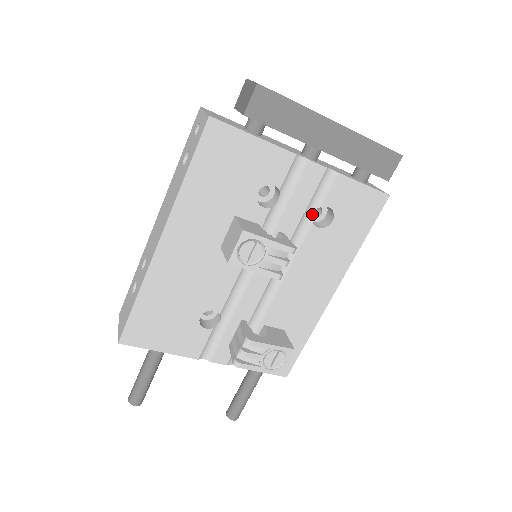
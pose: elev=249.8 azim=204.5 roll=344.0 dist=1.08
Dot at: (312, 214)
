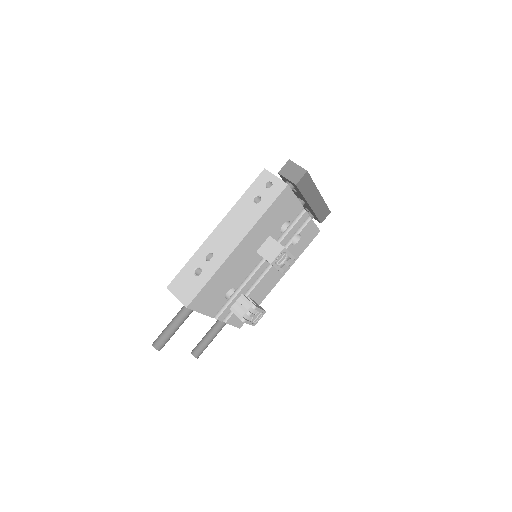
Dot at: occluded
